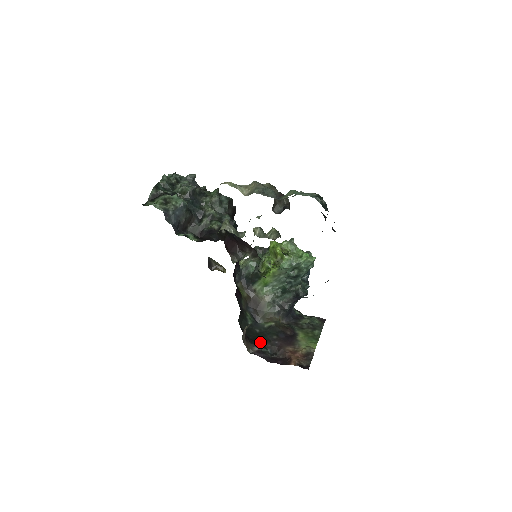
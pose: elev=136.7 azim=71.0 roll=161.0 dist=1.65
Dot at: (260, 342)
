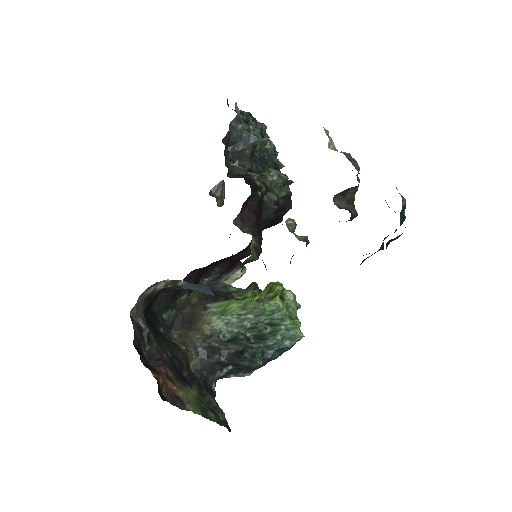
Dot at: (152, 329)
